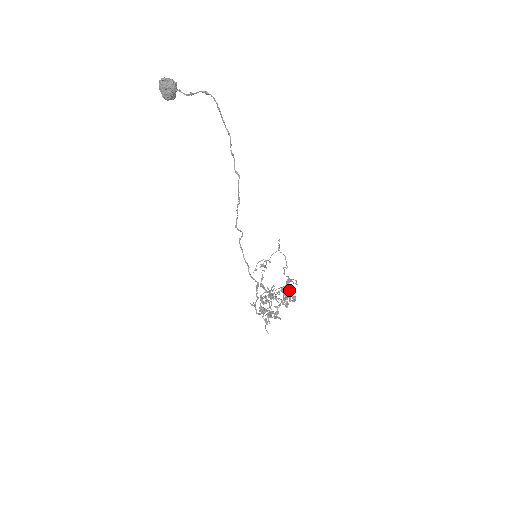
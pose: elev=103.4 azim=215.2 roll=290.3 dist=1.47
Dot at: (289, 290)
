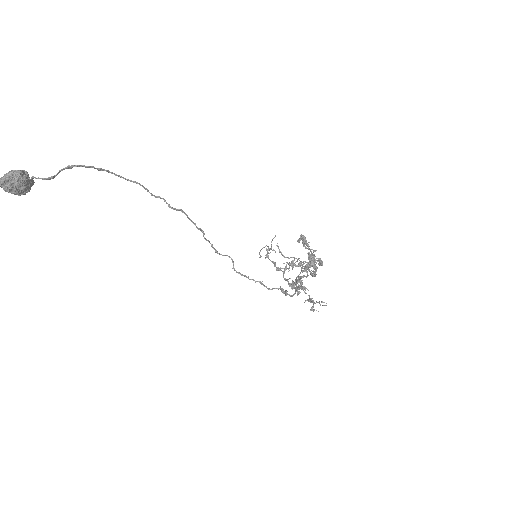
Dot at: occluded
